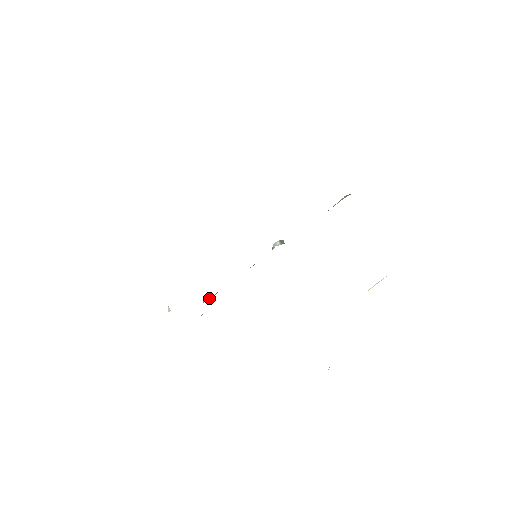
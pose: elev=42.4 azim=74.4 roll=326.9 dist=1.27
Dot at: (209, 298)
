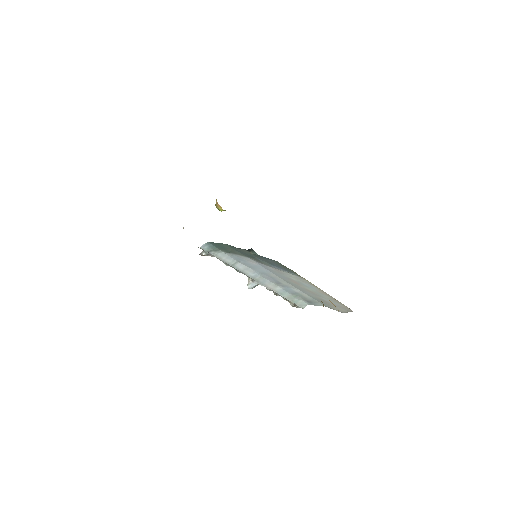
Dot at: (206, 254)
